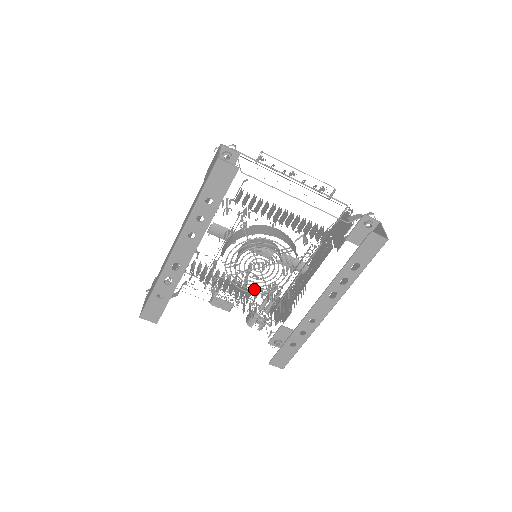
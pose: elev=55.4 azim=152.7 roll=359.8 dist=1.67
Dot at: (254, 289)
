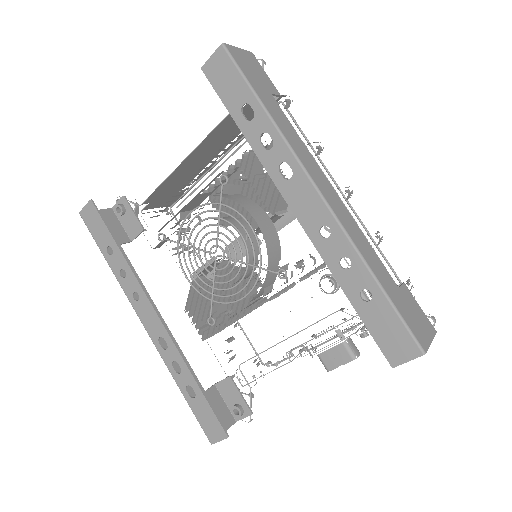
Dot at: (246, 283)
